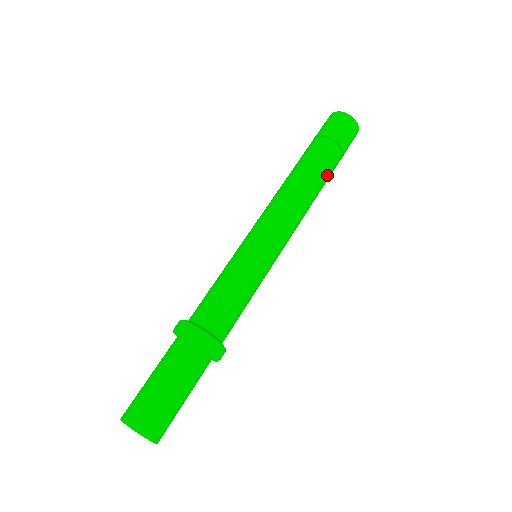
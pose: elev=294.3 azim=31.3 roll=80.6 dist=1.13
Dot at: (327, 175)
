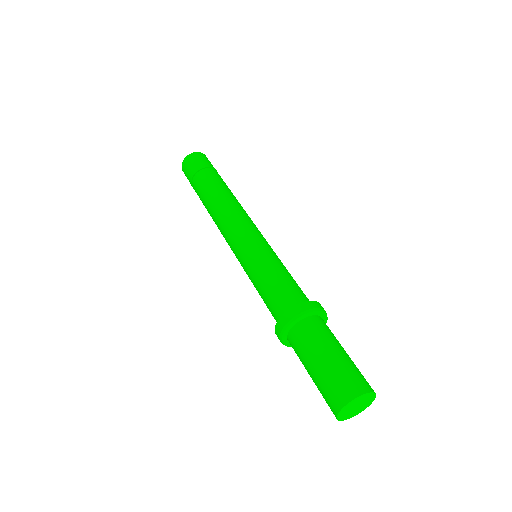
Dot at: (222, 183)
